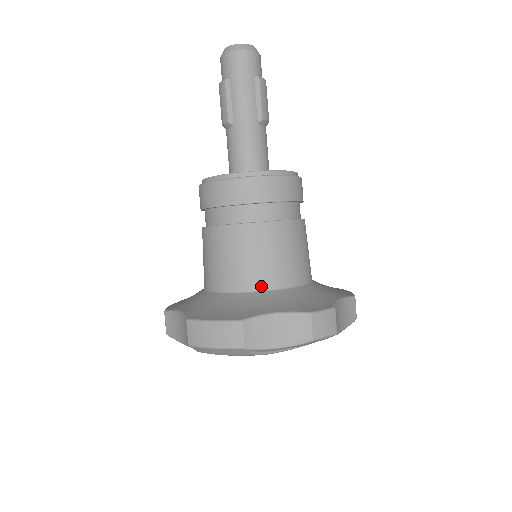
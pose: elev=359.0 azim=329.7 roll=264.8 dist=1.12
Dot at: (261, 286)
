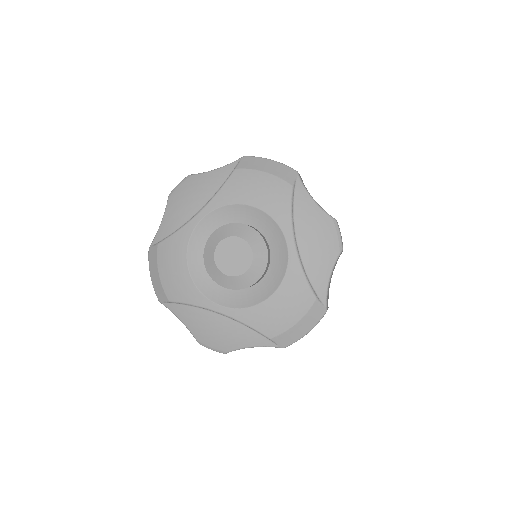
Dot at: occluded
